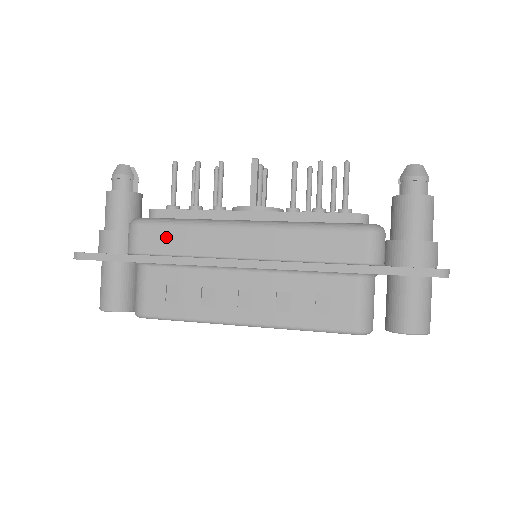
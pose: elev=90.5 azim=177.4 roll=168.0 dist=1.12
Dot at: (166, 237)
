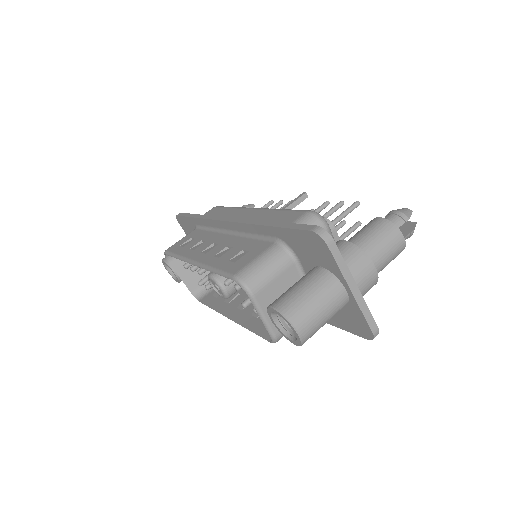
Dot at: (217, 212)
